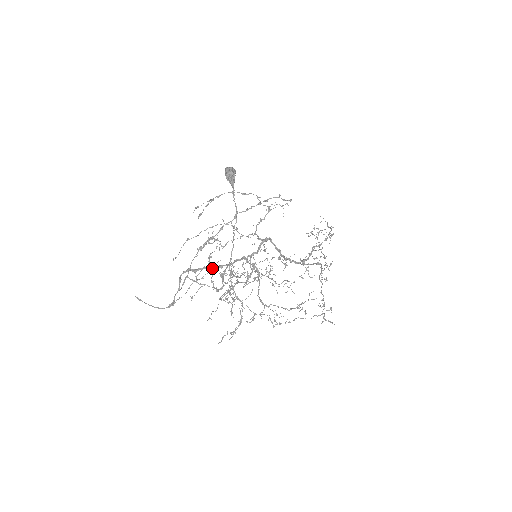
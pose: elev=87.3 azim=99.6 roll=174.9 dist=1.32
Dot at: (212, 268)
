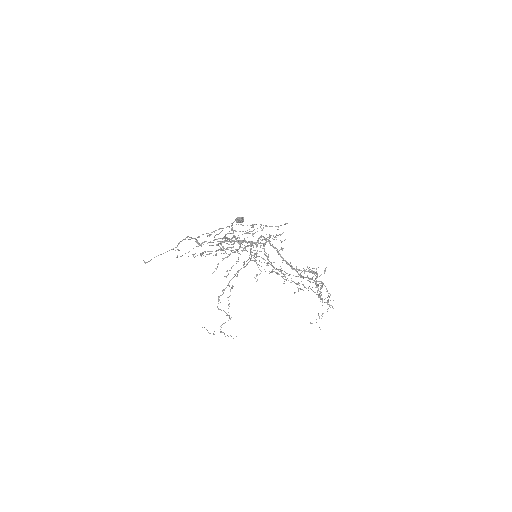
Dot at: occluded
